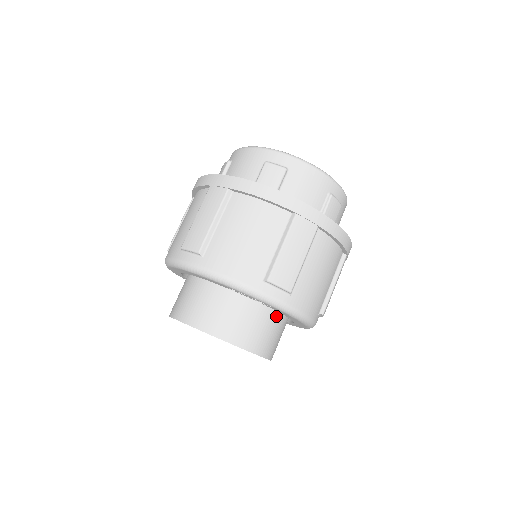
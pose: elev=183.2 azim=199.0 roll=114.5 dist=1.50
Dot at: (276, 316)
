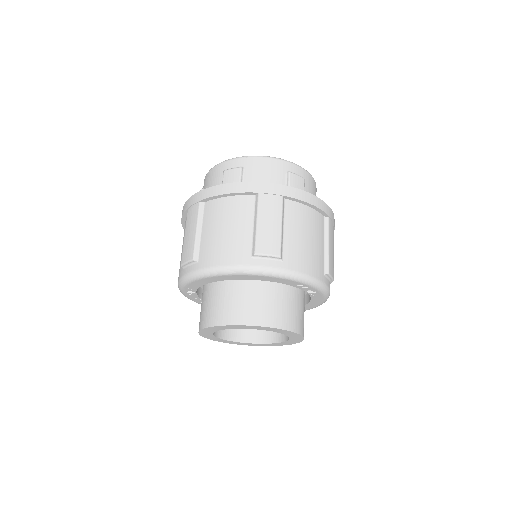
Dot at: occluded
